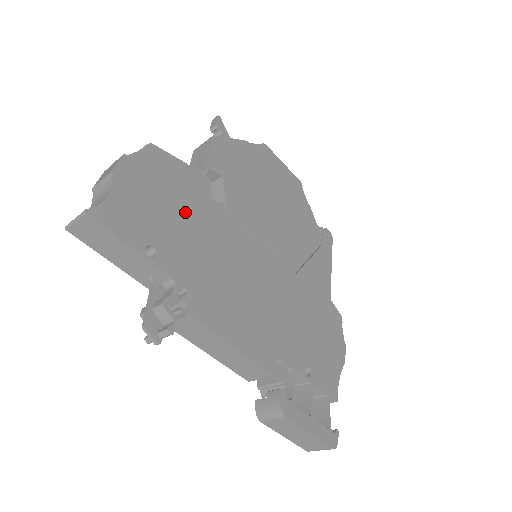
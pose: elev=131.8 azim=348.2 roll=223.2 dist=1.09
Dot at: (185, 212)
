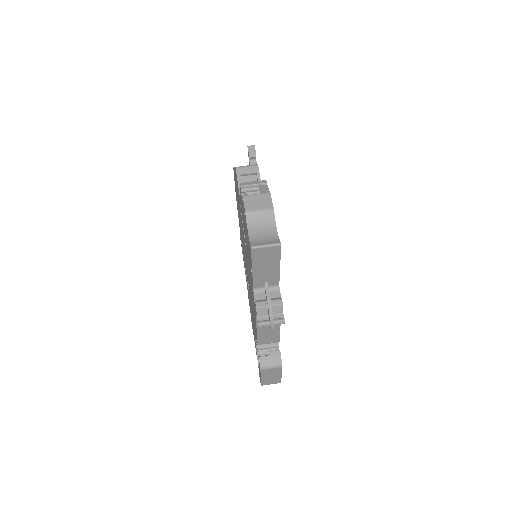
Dot at: occluded
